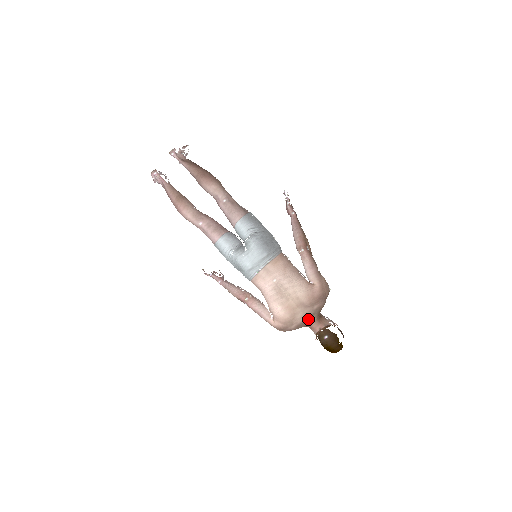
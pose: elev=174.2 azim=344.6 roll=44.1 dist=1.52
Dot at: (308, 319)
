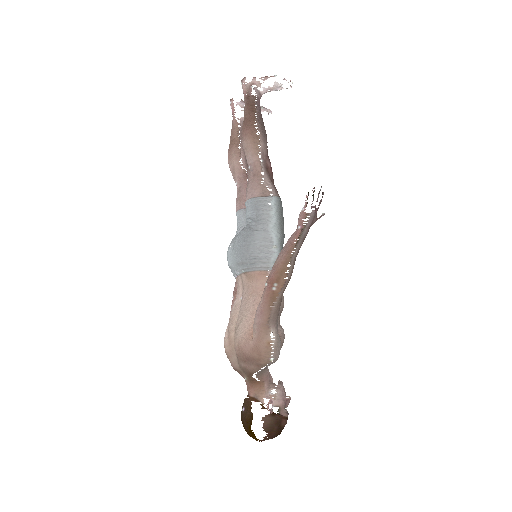
Dot at: (242, 371)
